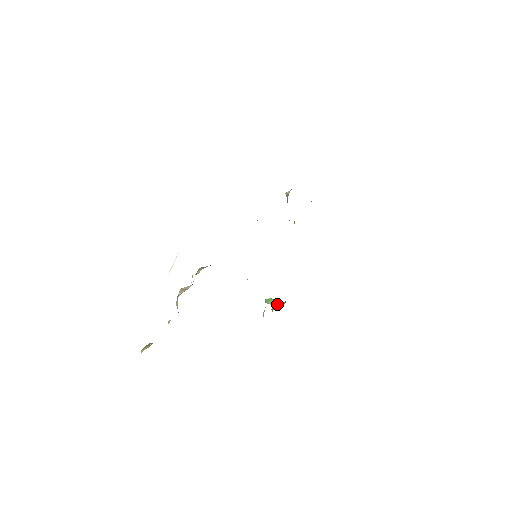
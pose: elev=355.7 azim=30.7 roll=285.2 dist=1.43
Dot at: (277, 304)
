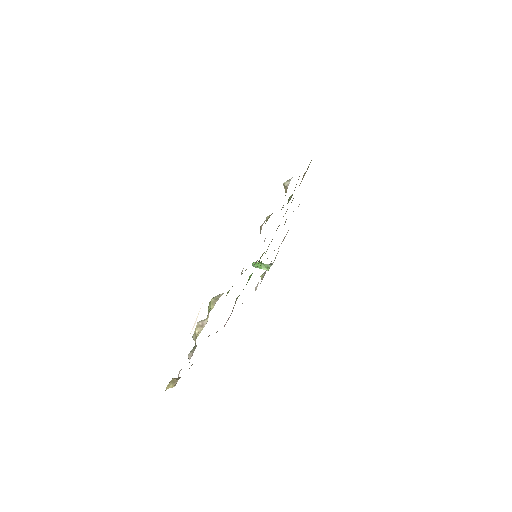
Dot at: (264, 267)
